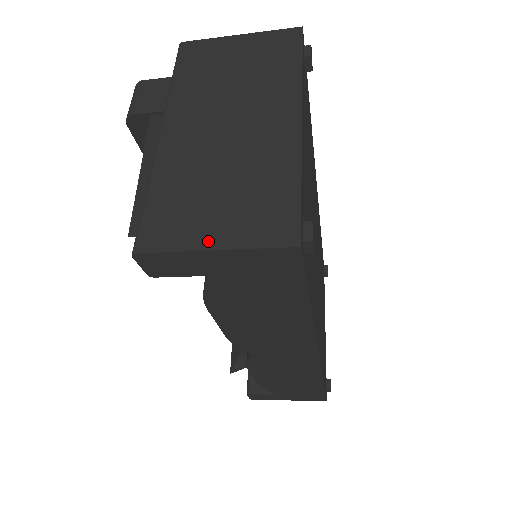
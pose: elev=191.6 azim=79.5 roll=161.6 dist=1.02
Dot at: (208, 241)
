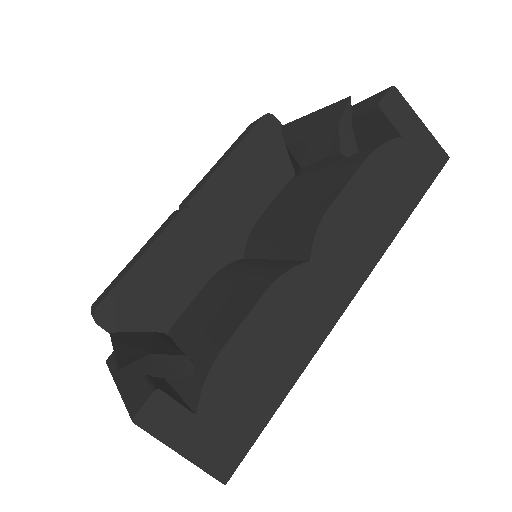
Dot at: (417, 121)
